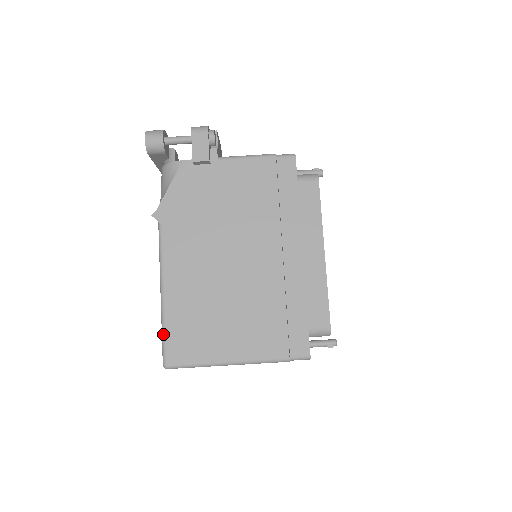
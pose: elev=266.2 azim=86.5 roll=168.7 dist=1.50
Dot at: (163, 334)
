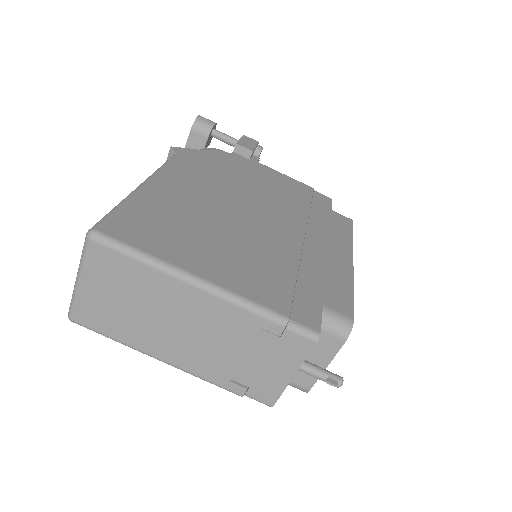
Dot at: (116, 207)
